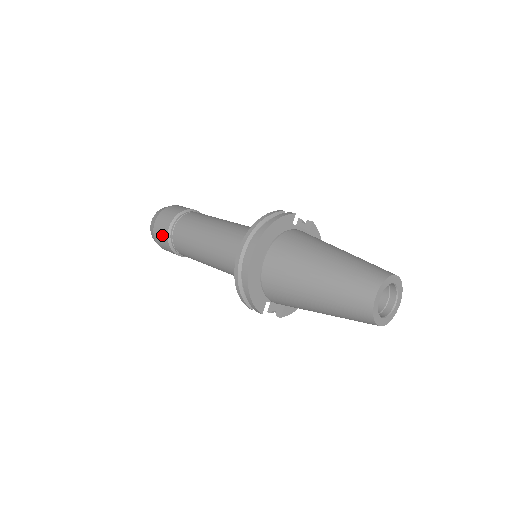
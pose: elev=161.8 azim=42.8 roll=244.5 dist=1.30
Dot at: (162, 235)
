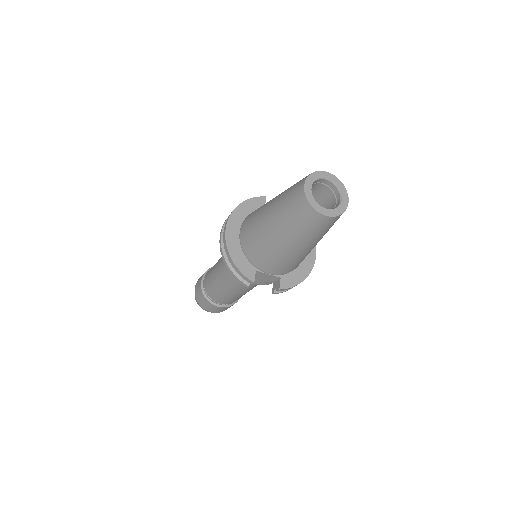
Dot at: (199, 292)
